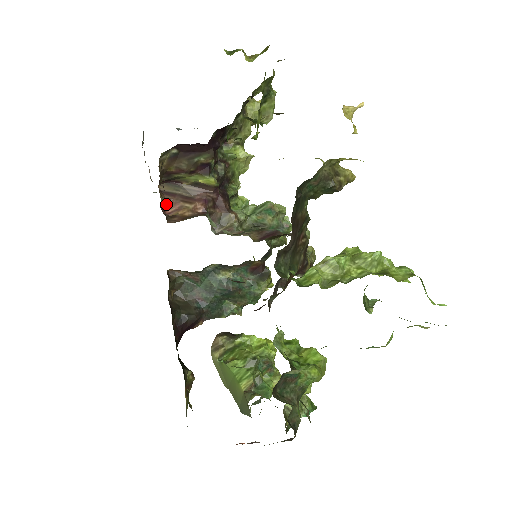
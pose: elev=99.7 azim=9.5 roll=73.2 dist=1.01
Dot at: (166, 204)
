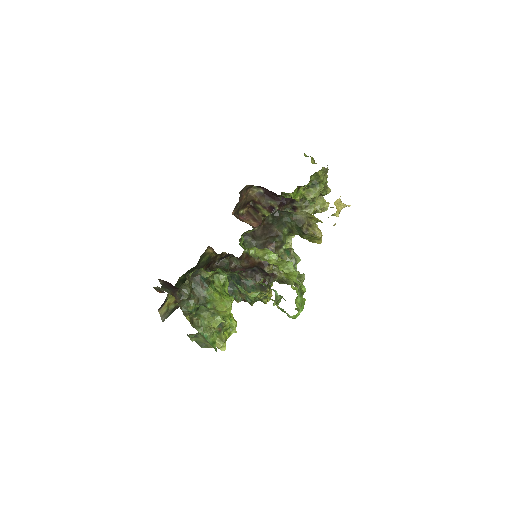
Dot at: (244, 216)
